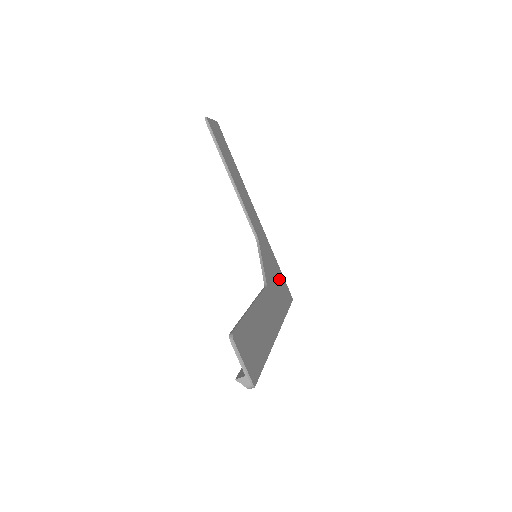
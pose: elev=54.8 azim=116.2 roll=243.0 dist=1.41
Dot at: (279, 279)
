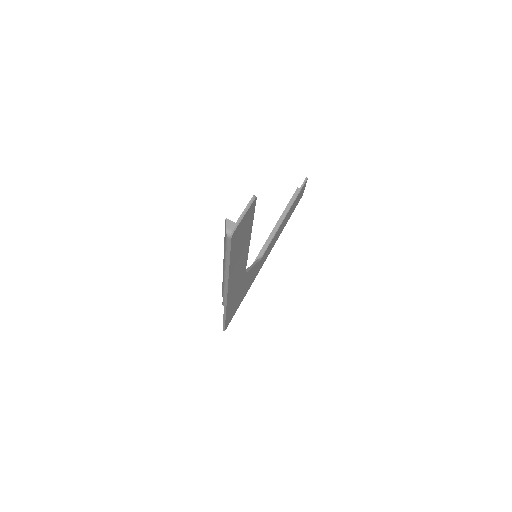
Dot at: (239, 301)
